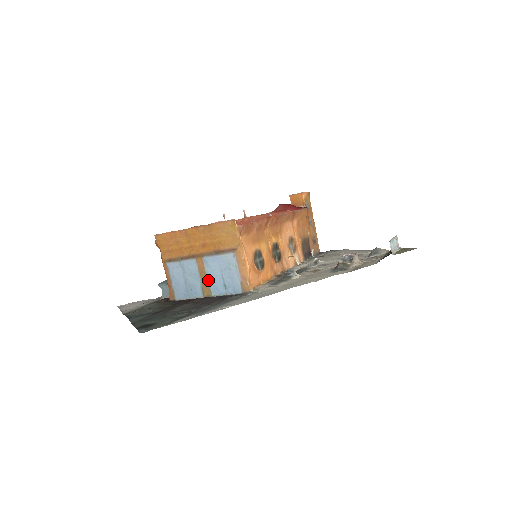
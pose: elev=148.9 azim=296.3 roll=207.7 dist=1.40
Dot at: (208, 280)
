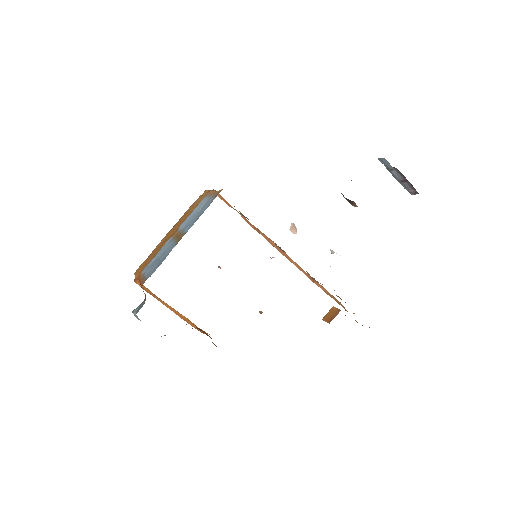
Dot at: (183, 232)
